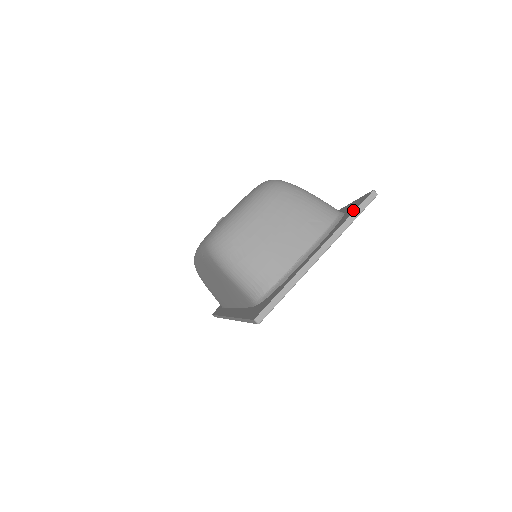
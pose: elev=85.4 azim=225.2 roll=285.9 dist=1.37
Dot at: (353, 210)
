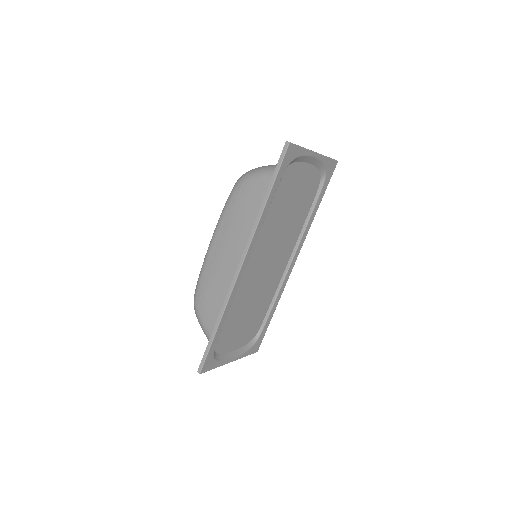
Dot at: occluded
